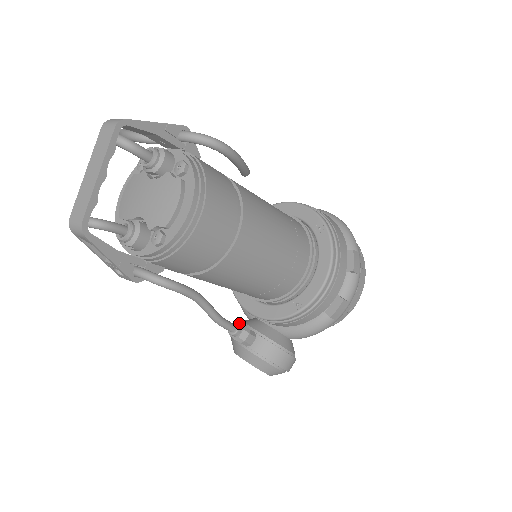
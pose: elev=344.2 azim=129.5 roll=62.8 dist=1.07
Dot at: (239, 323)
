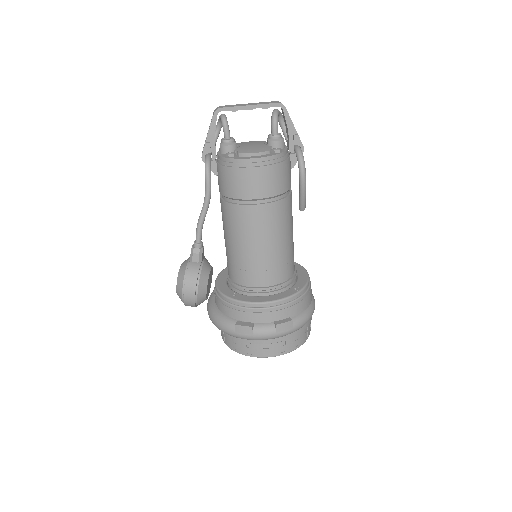
Dot at: occluded
